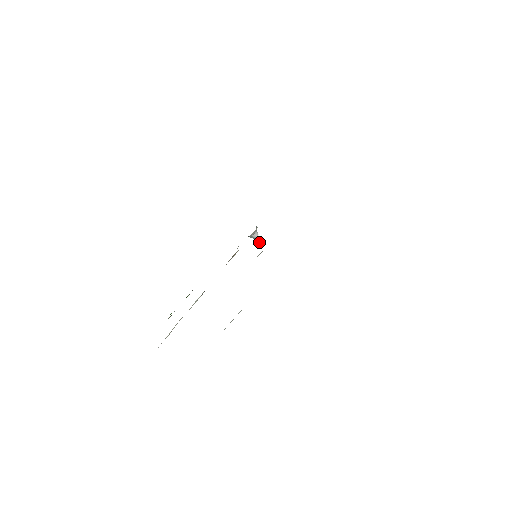
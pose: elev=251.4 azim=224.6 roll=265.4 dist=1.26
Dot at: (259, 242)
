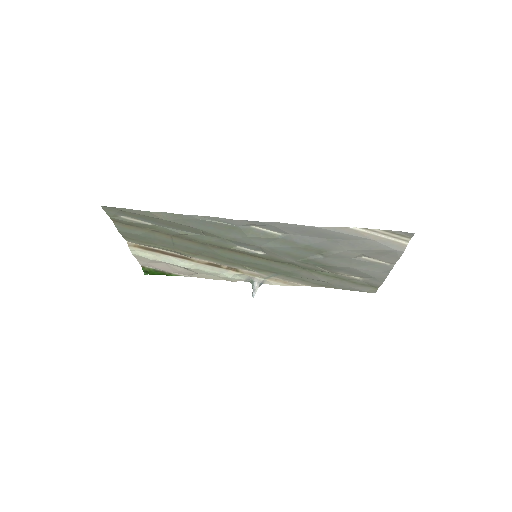
Dot at: (253, 293)
